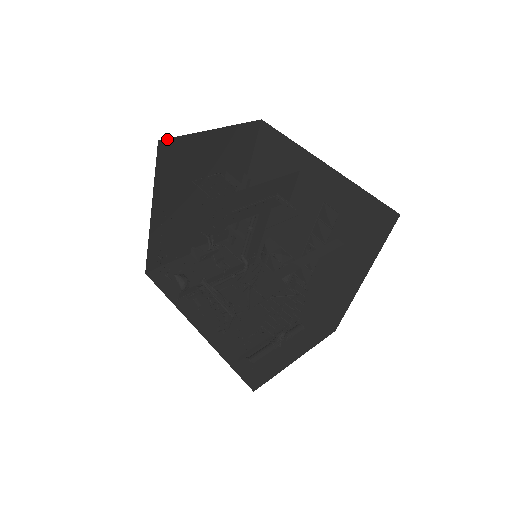
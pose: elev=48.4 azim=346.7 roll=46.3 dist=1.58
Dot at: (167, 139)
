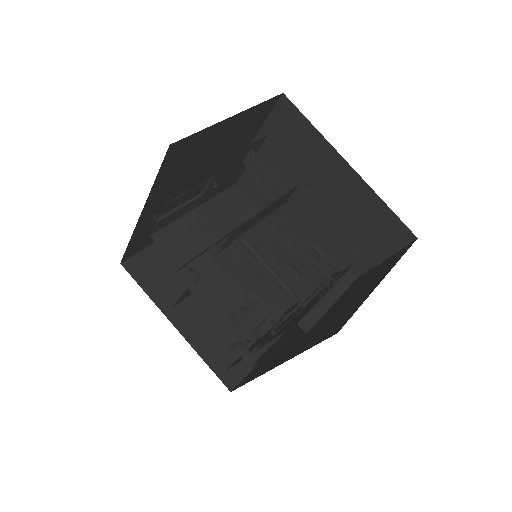
Dot at: (129, 259)
